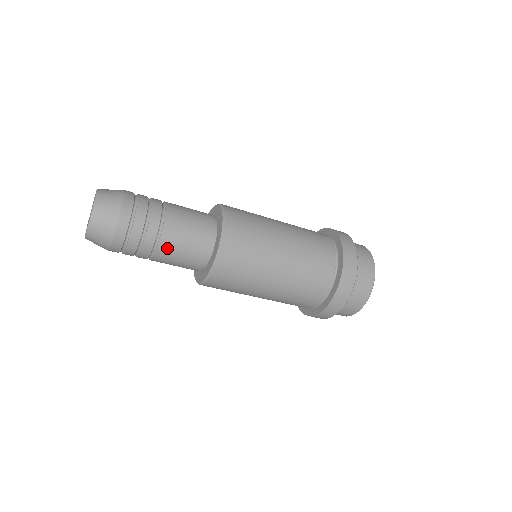
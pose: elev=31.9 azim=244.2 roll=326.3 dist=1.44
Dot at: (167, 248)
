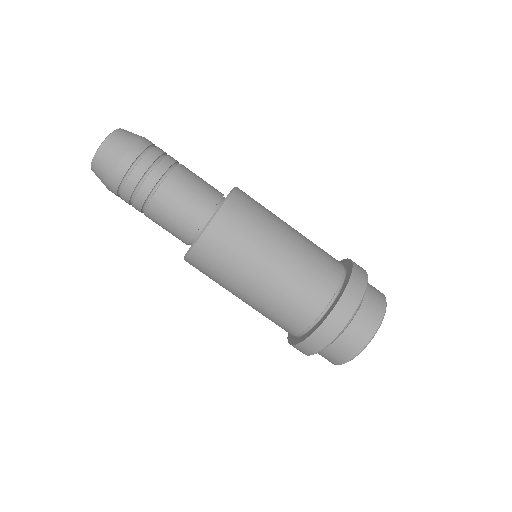
Dot at: (179, 179)
